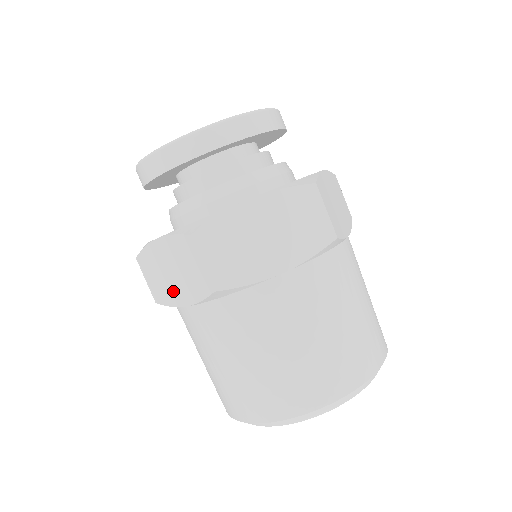
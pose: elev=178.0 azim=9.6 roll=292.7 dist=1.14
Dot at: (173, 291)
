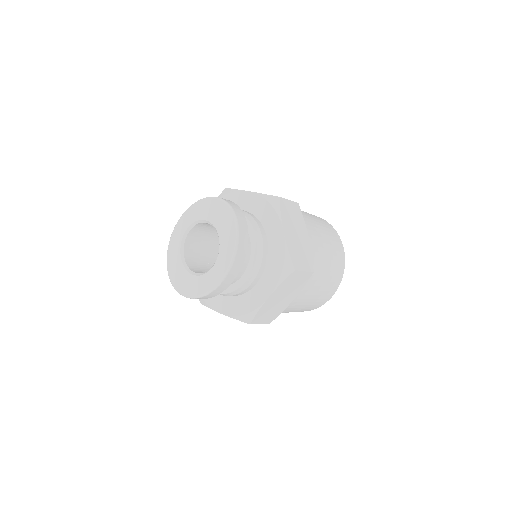
Dot at: occluded
